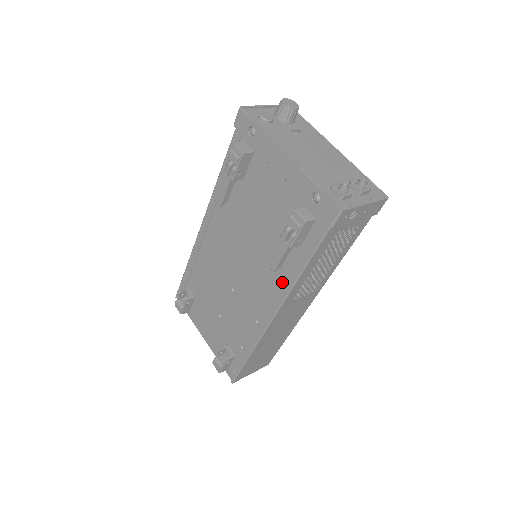
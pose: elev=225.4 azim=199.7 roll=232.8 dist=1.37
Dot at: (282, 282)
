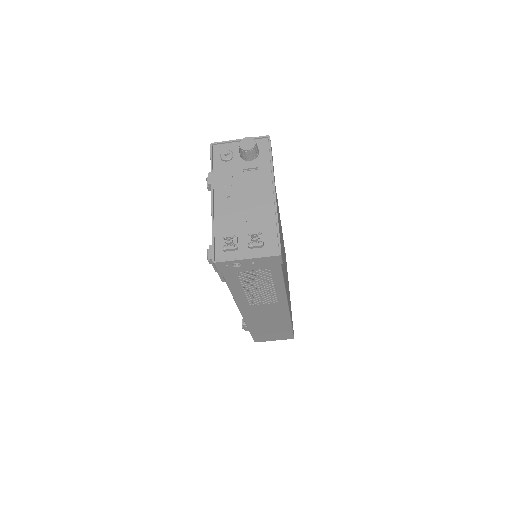
Dot at: occluded
